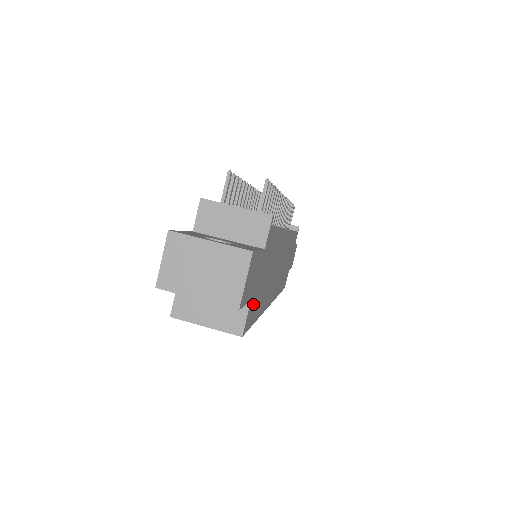
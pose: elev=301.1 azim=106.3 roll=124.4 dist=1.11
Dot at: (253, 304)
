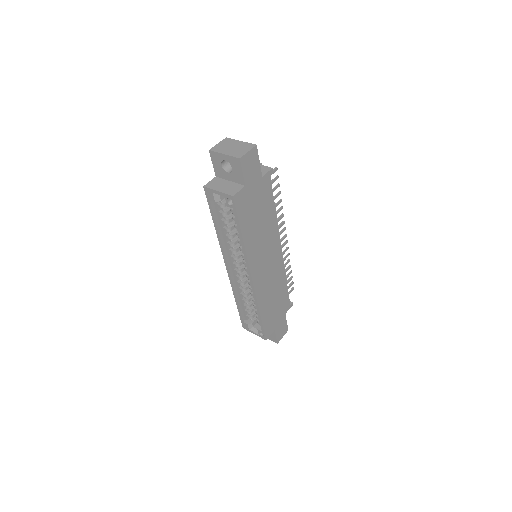
Dot at: (245, 199)
